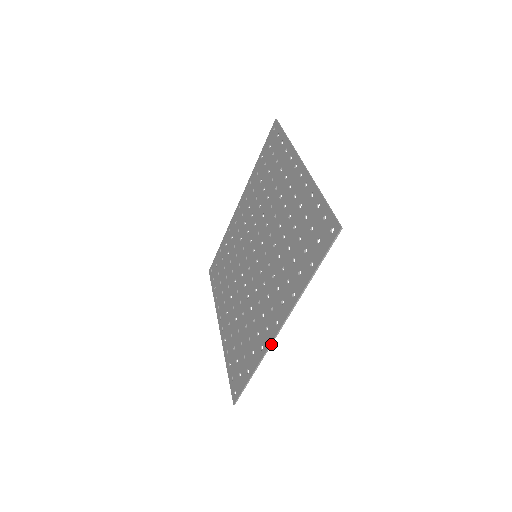
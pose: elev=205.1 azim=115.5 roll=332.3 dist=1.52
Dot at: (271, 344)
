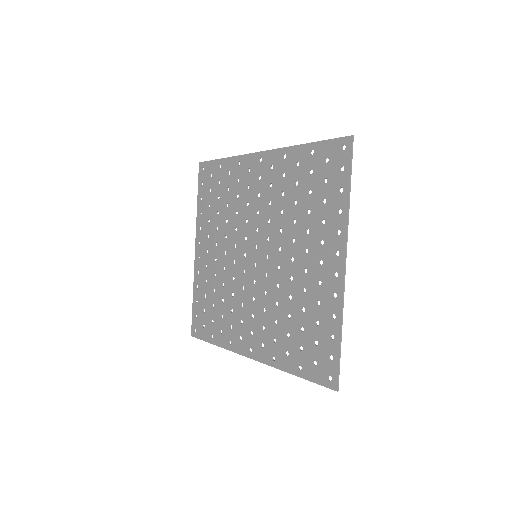
Dot at: (239, 354)
